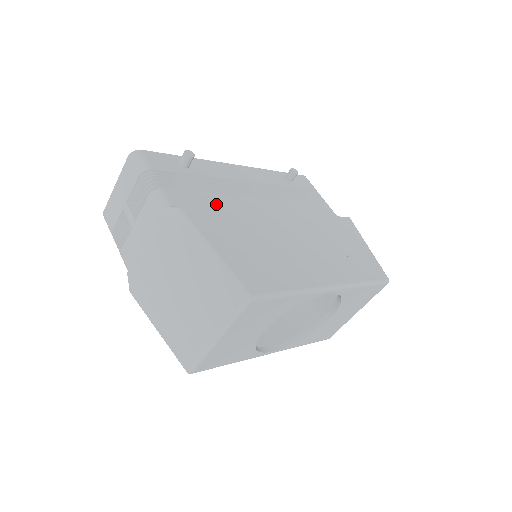
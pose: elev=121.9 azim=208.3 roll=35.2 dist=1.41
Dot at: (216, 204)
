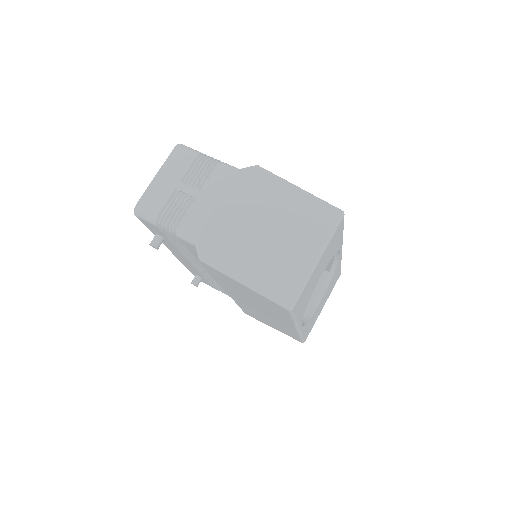
Dot at: occluded
